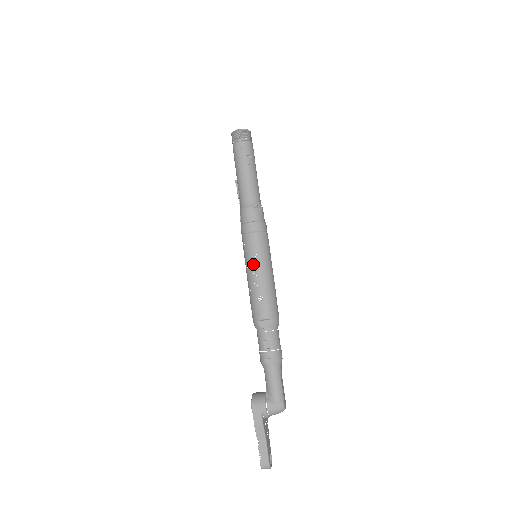
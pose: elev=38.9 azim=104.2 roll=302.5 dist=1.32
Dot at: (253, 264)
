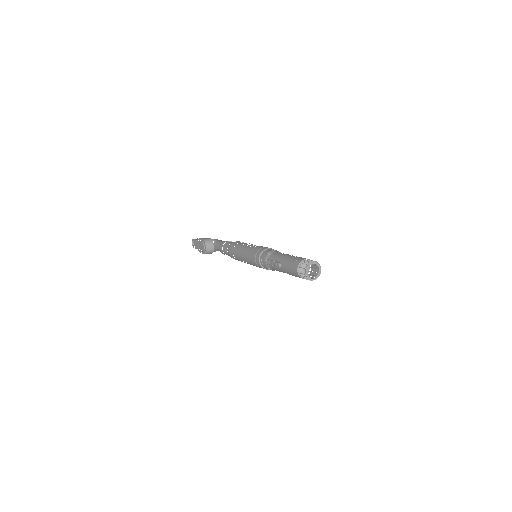
Dot at: occluded
